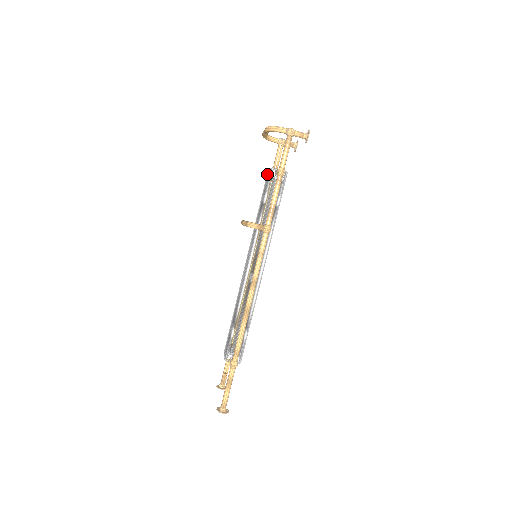
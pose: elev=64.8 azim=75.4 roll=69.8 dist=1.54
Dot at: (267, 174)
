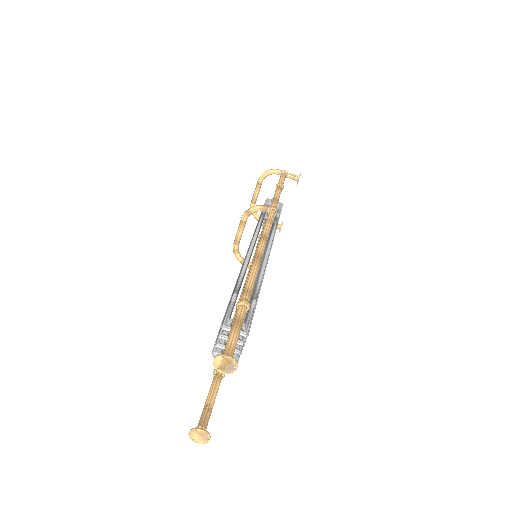
Dot at: occluded
